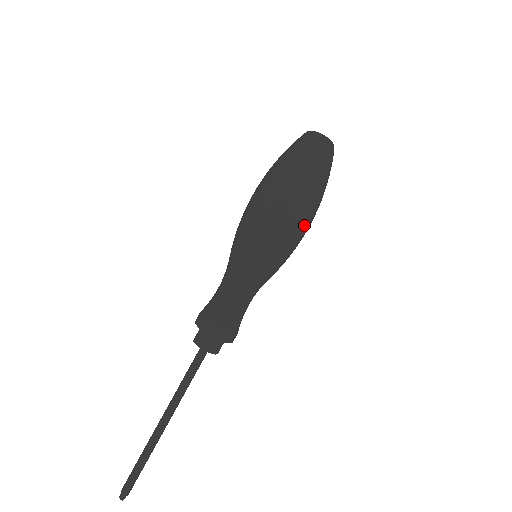
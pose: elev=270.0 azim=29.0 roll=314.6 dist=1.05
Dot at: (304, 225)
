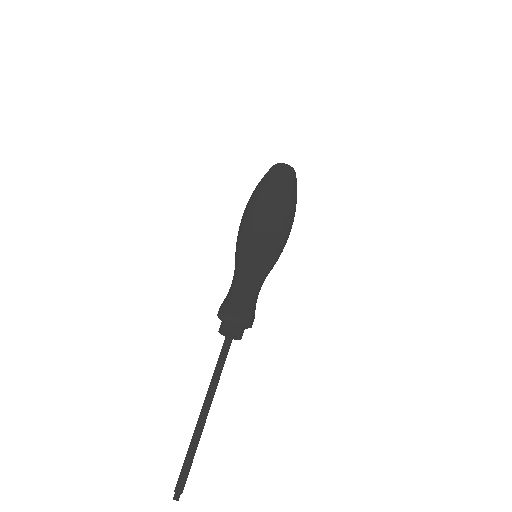
Dot at: (269, 211)
